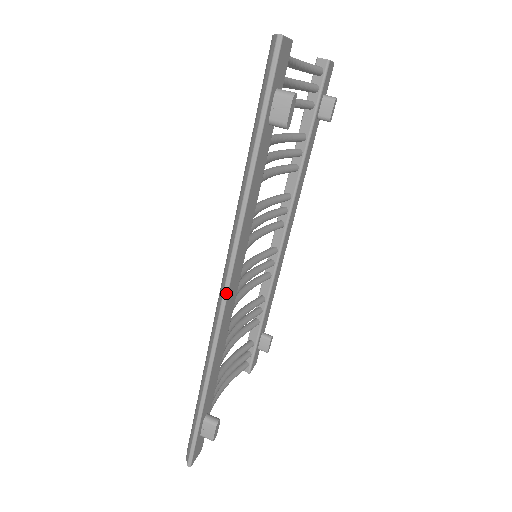
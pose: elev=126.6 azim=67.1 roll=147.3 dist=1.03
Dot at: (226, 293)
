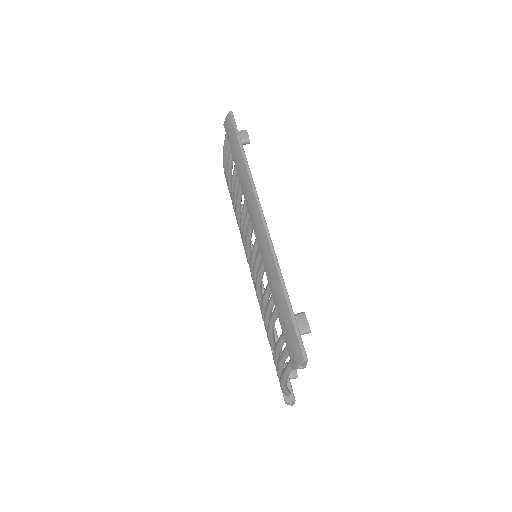
Dot at: (262, 212)
